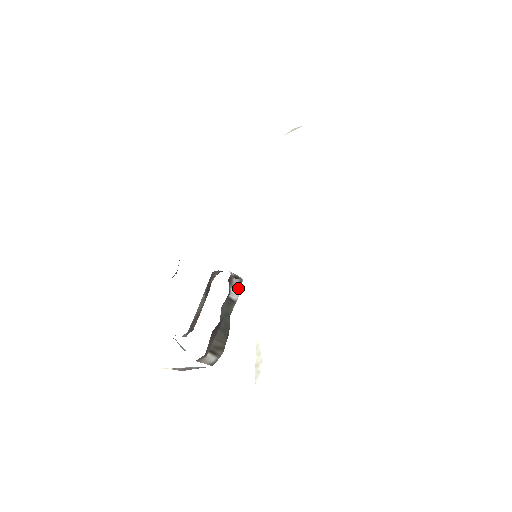
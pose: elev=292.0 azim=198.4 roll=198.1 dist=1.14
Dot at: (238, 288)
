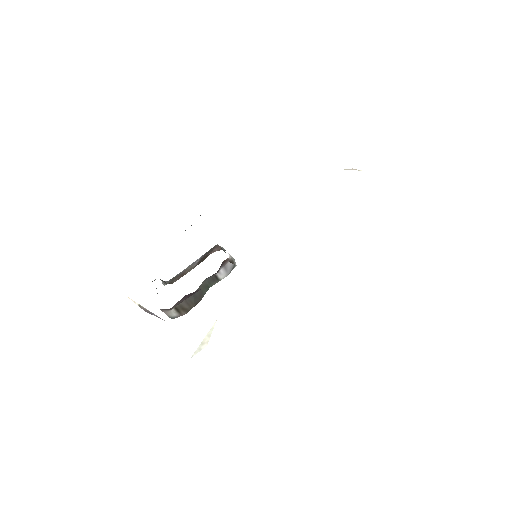
Dot at: (228, 271)
